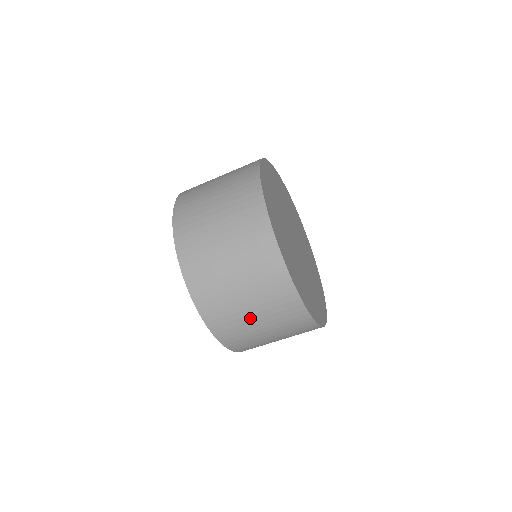
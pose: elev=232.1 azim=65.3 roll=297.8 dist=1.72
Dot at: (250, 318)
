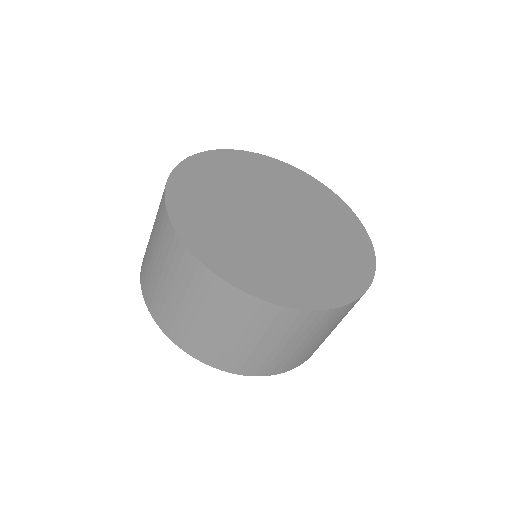
Dot at: (207, 327)
